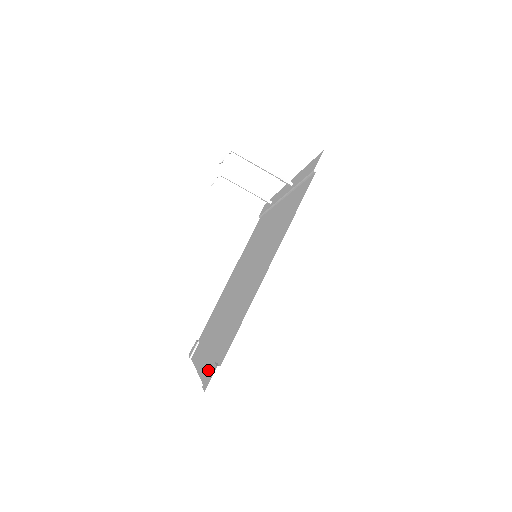
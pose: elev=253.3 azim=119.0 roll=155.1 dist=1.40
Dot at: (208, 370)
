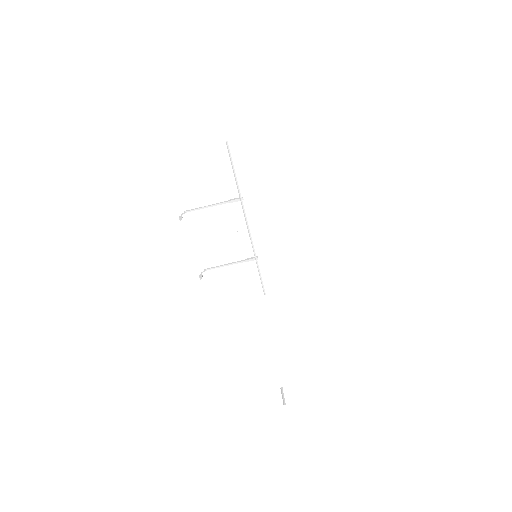
Dot at: occluded
